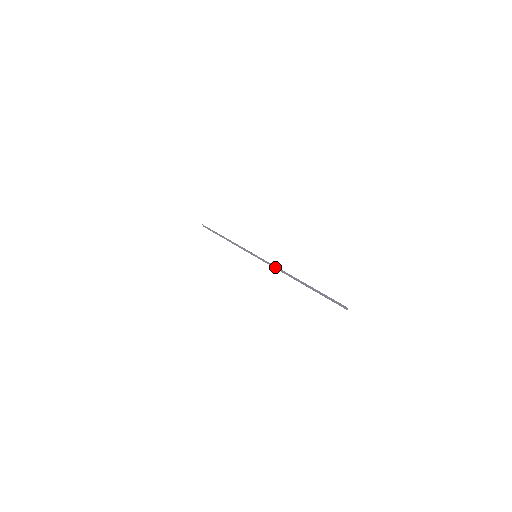
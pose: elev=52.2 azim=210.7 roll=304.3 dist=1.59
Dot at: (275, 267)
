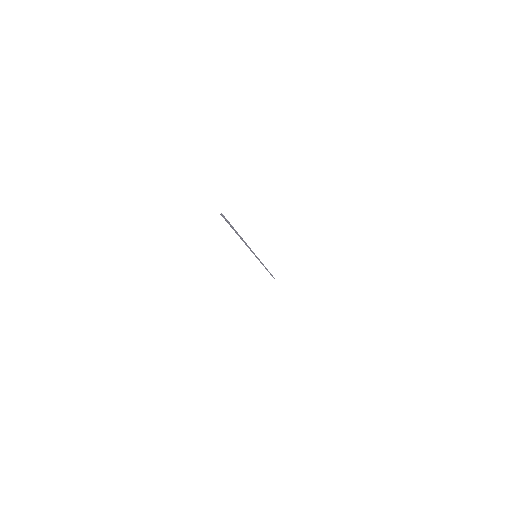
Dot at: occluded
